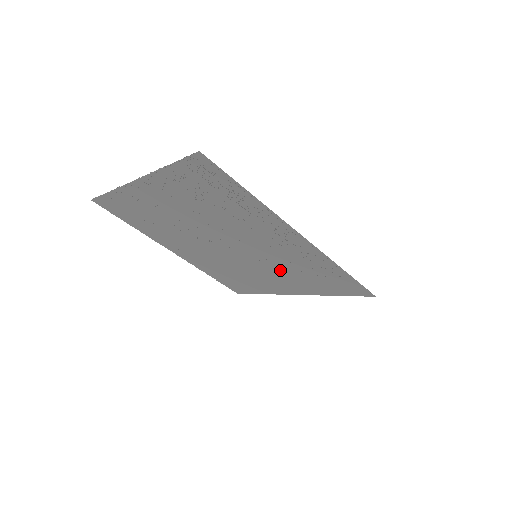
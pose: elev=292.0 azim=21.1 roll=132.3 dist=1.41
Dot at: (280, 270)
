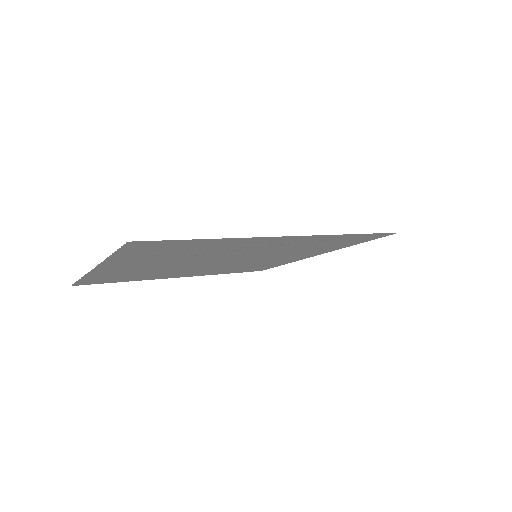
Dot at: (287, 253)
